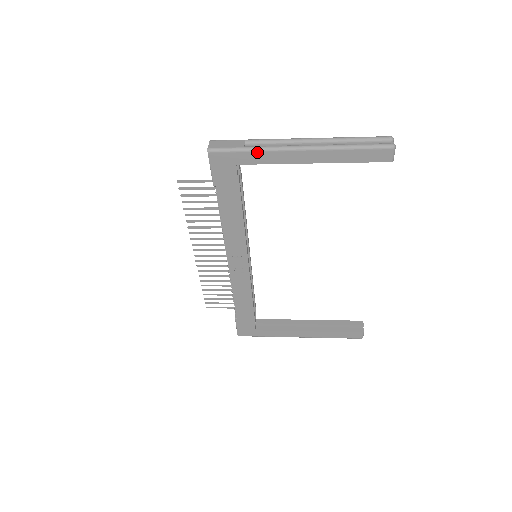
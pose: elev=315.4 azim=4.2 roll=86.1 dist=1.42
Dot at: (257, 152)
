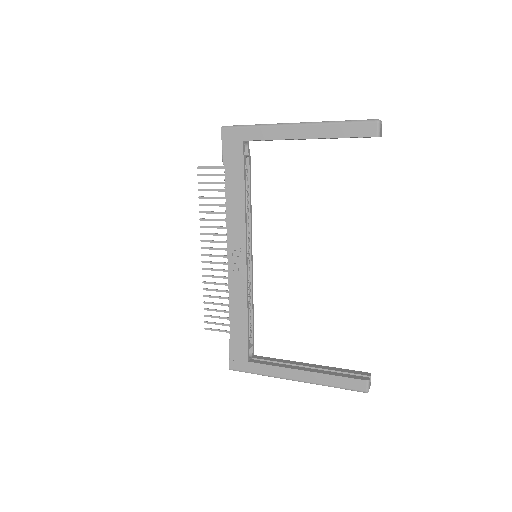
Dot at: (260, 128)
